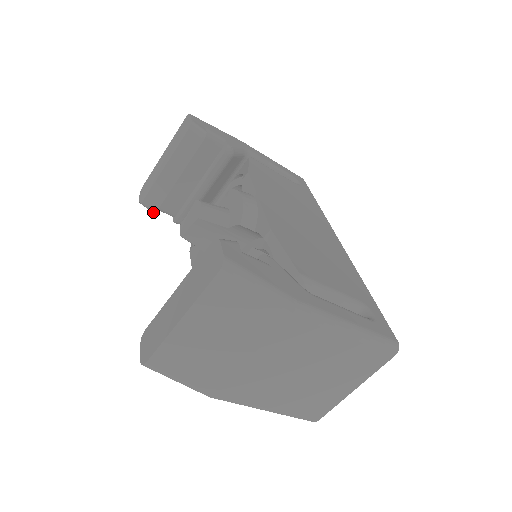
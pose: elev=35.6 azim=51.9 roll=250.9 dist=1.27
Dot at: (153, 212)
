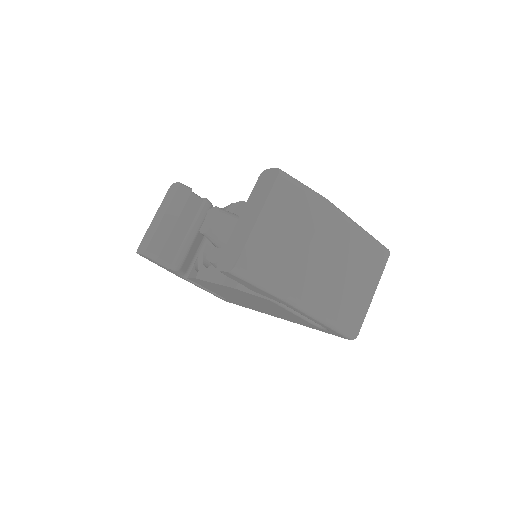
Dot at: (155, 259)
